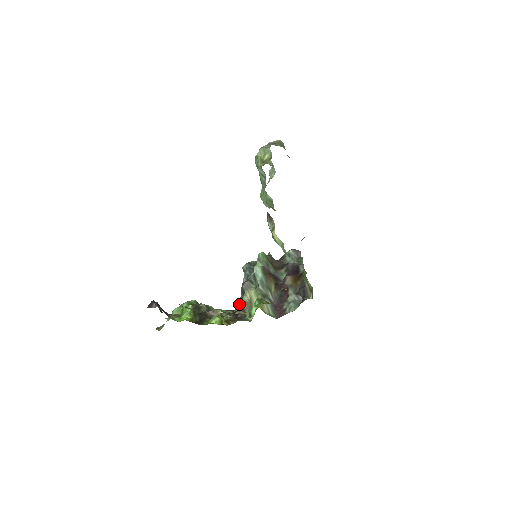
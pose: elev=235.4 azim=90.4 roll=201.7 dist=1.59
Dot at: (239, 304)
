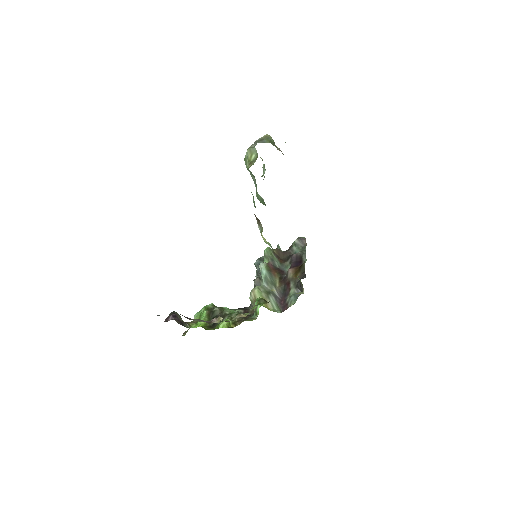
Dot at: occluded
